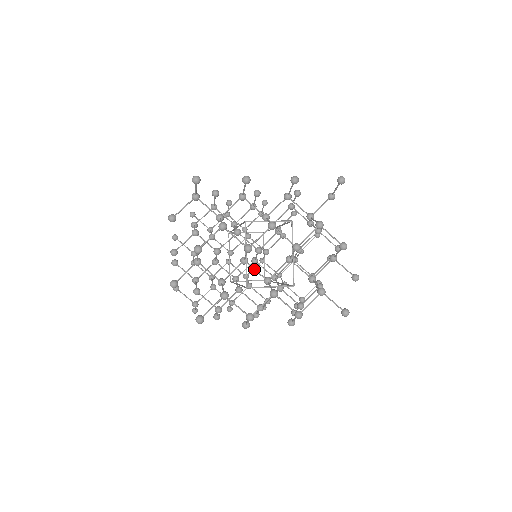
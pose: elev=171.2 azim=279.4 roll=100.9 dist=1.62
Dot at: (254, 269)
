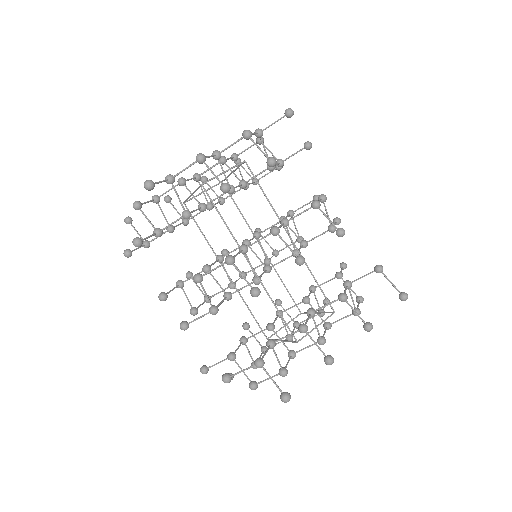
Dot at: occluded
